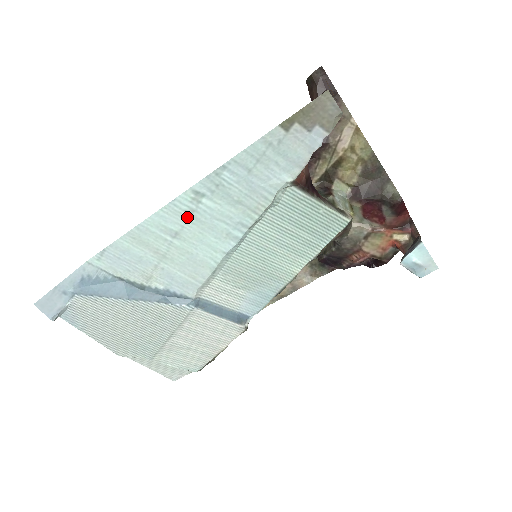
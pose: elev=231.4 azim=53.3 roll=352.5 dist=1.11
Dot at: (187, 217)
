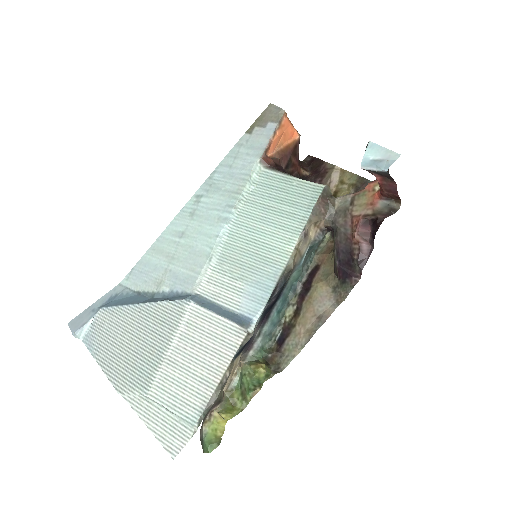
Dot at: (191, 217)
